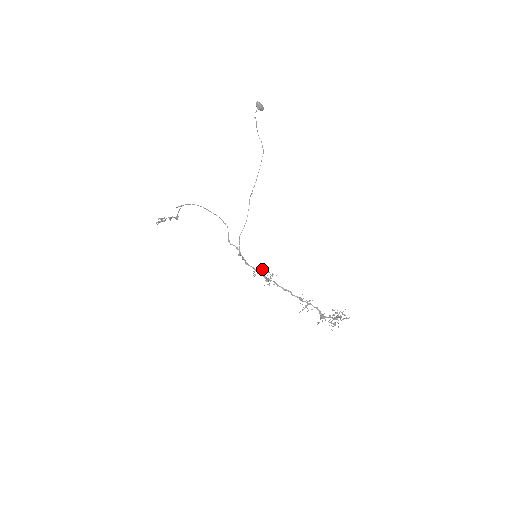
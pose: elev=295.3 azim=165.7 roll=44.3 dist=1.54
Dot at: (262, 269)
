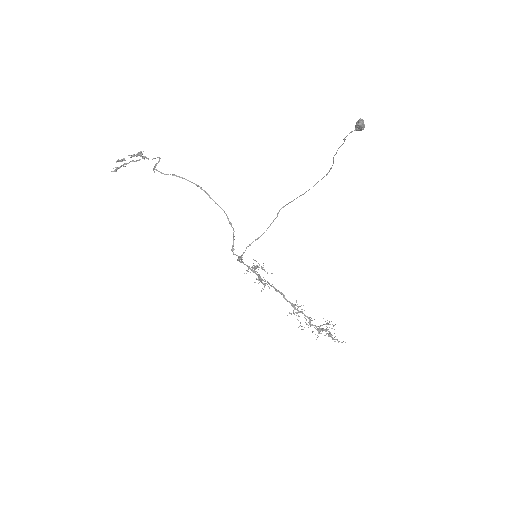
Dot at: (257, 266)
